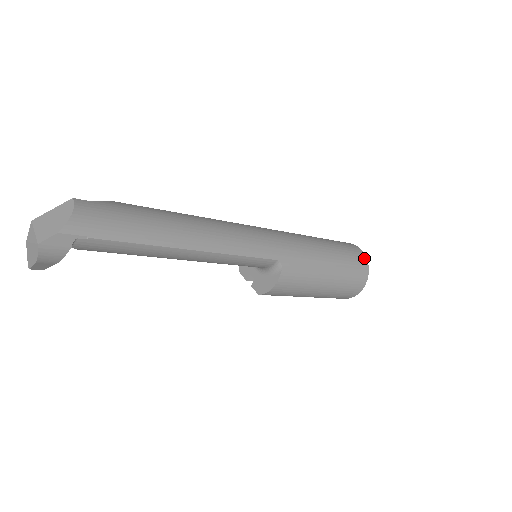
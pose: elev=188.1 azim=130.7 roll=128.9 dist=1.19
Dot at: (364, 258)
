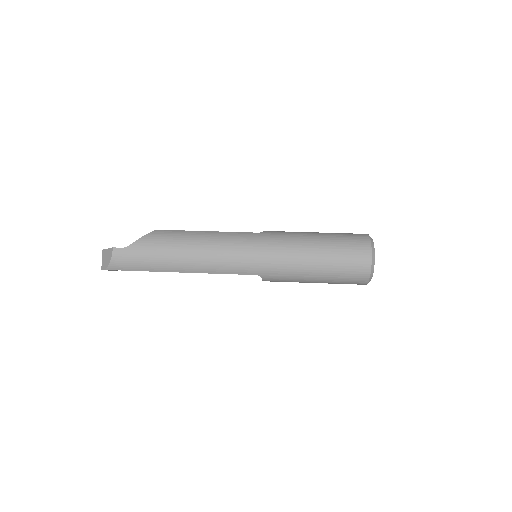
Dot at: (367, 269)
